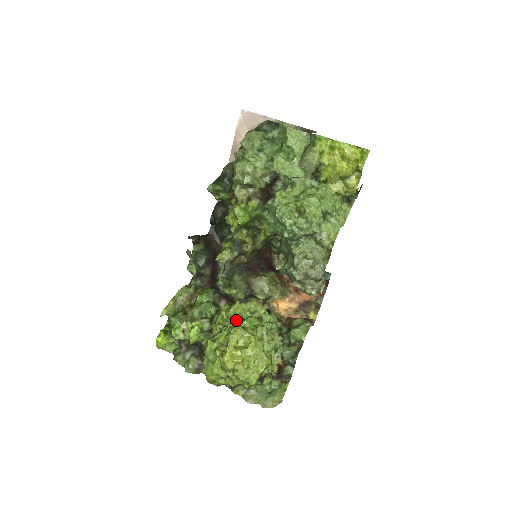
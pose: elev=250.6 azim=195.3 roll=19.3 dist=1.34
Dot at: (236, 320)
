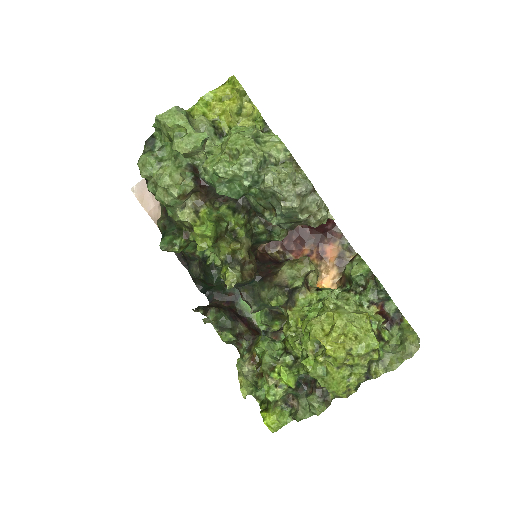
Dot at: (303, 322)
